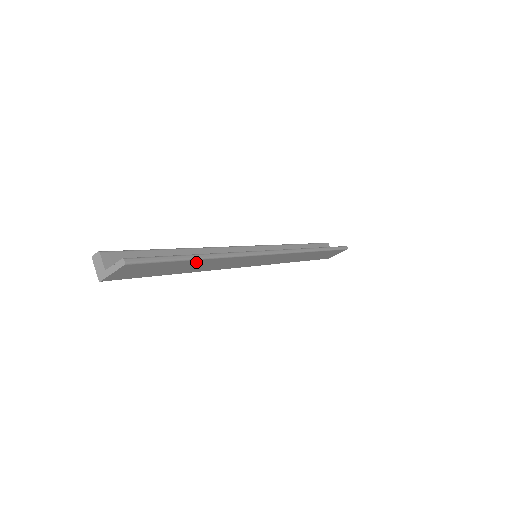
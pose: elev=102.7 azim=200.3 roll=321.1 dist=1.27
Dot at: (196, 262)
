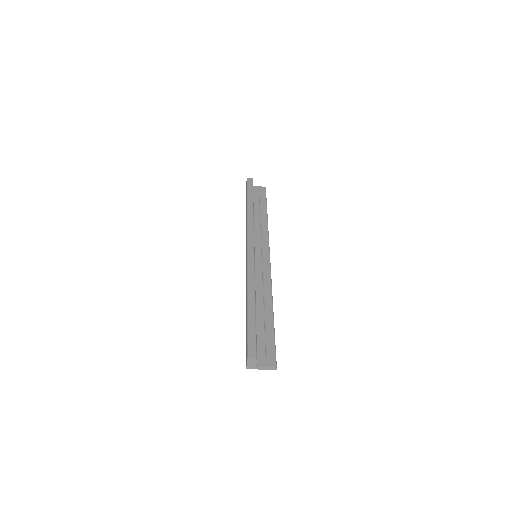
Dot at: (267, 317)
